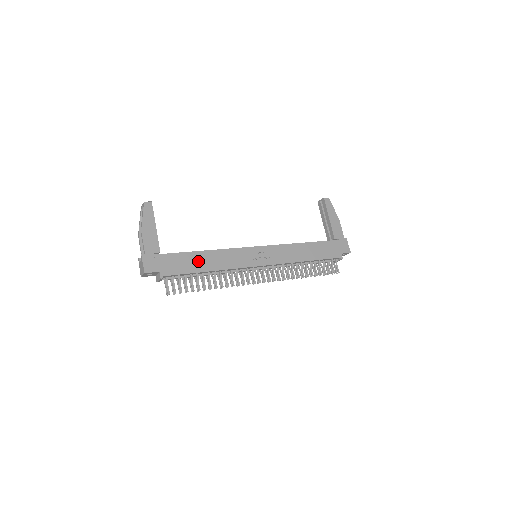
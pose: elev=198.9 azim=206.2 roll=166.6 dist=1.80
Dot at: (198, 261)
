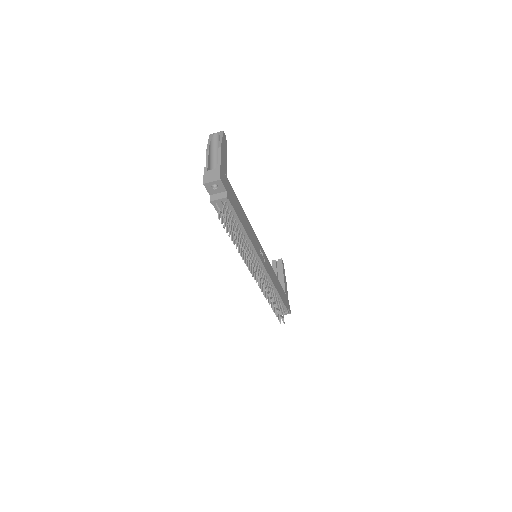
Dot at: (242, 214)
